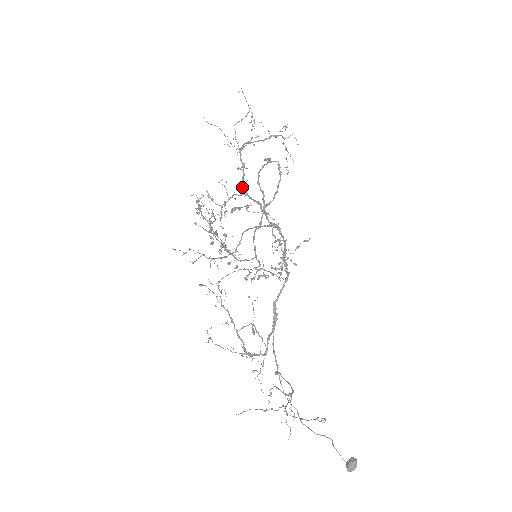
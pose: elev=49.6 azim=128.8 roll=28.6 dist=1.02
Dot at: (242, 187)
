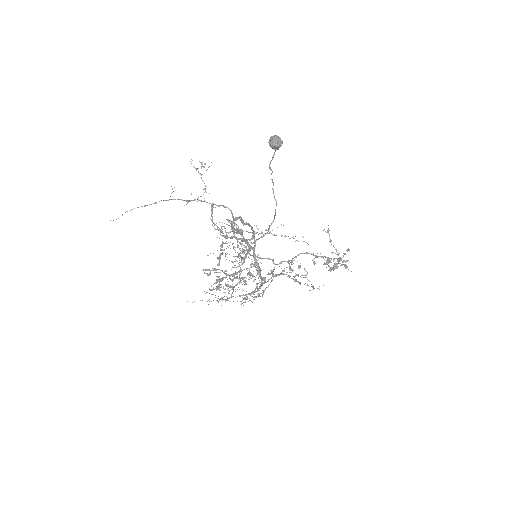
Dot at: occluded
